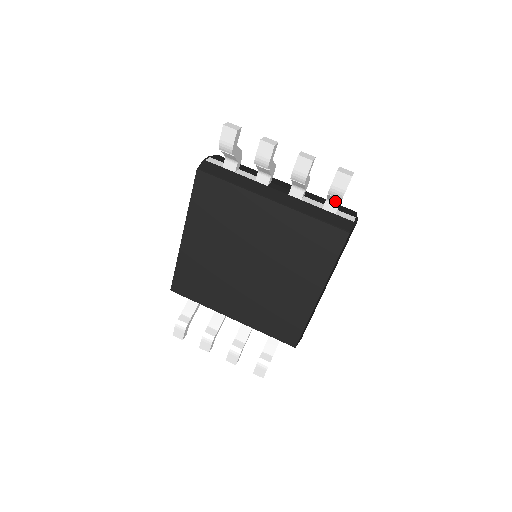
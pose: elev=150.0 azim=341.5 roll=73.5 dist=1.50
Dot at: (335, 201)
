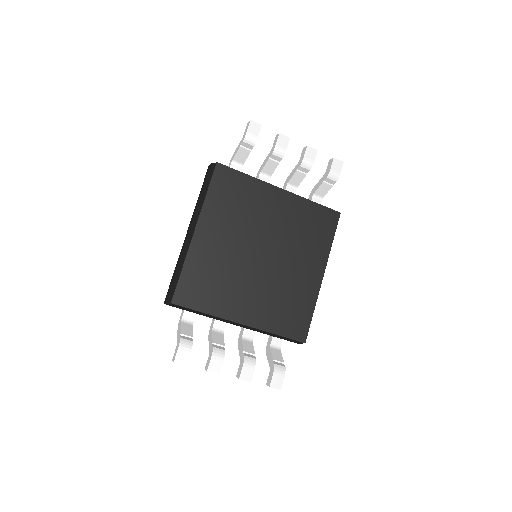
Dot at: (321, 195)
